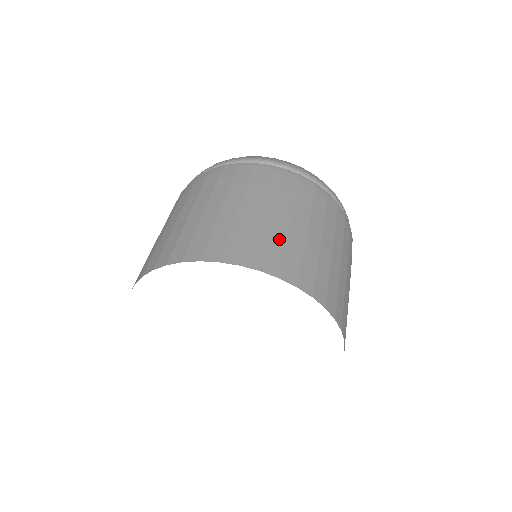
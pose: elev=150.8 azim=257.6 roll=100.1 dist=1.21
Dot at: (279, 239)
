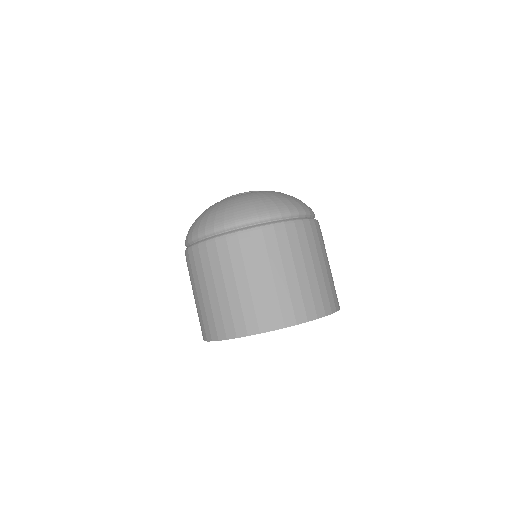
Dot at: (332, 283)
